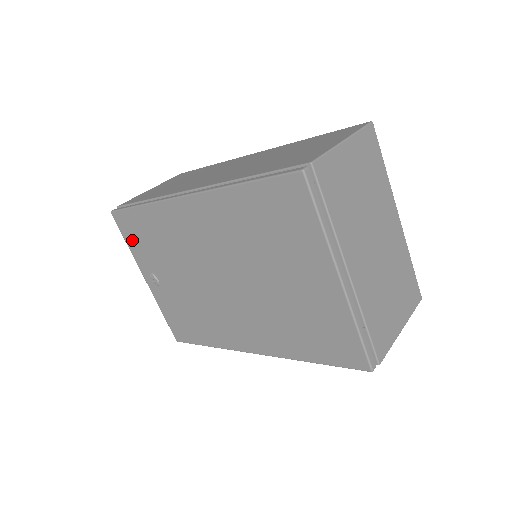
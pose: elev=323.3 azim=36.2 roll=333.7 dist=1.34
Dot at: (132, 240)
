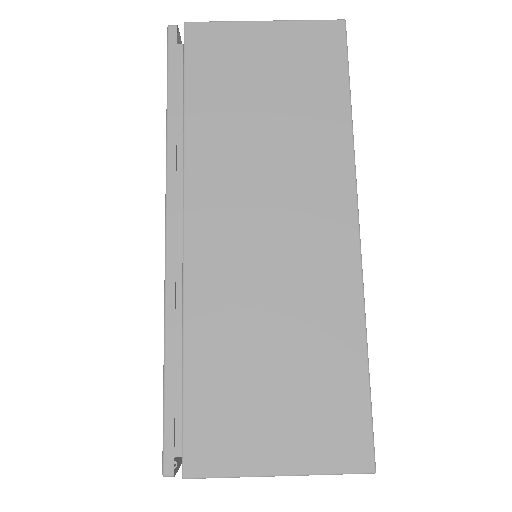
Dot at: occluded
